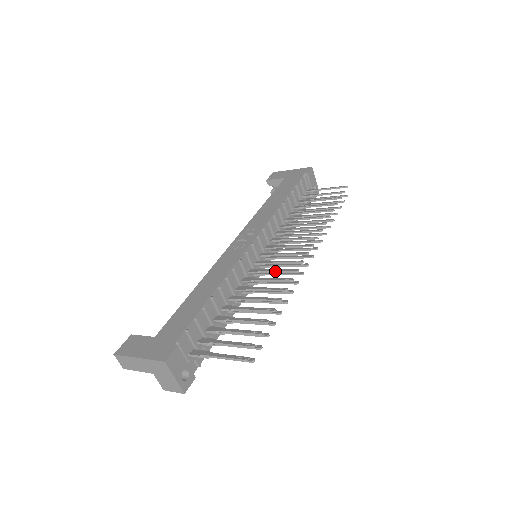
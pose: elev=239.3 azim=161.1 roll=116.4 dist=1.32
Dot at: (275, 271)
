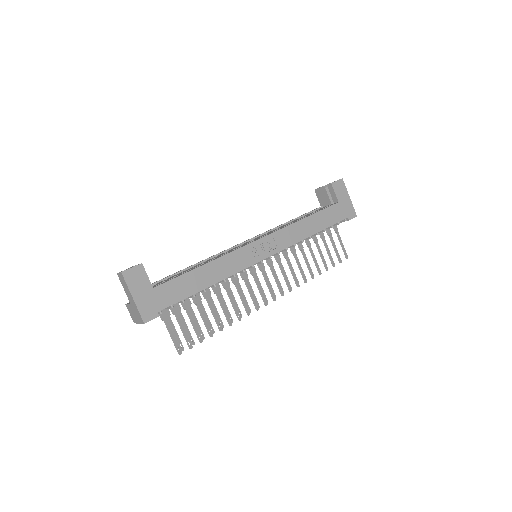
Dot at: (250, 293)
